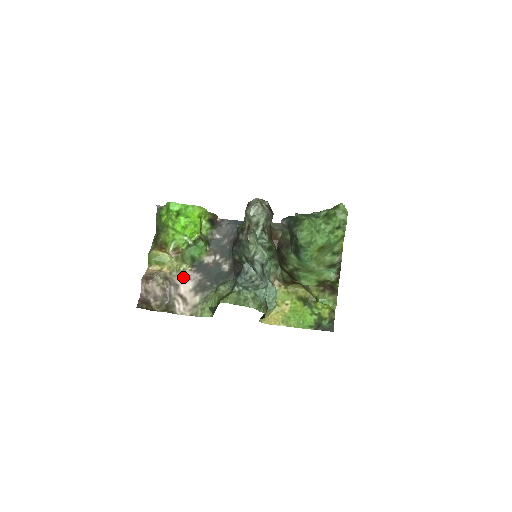
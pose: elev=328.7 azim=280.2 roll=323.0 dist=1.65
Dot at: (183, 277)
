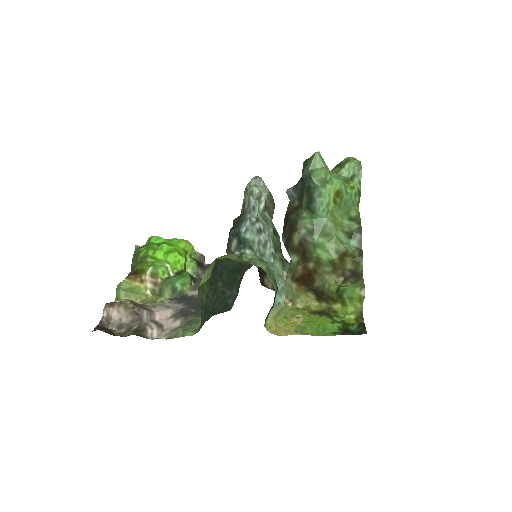
Dot at: (160, 307)
